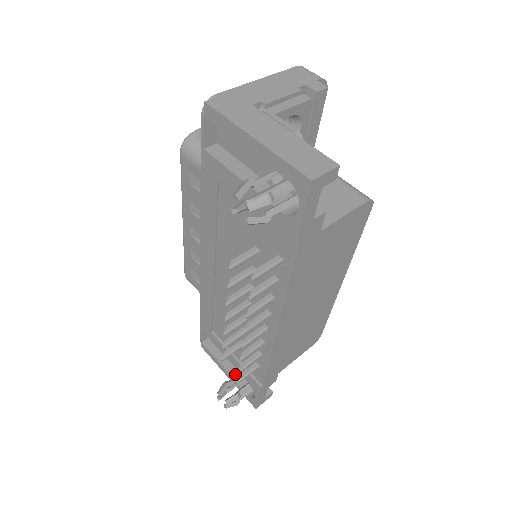
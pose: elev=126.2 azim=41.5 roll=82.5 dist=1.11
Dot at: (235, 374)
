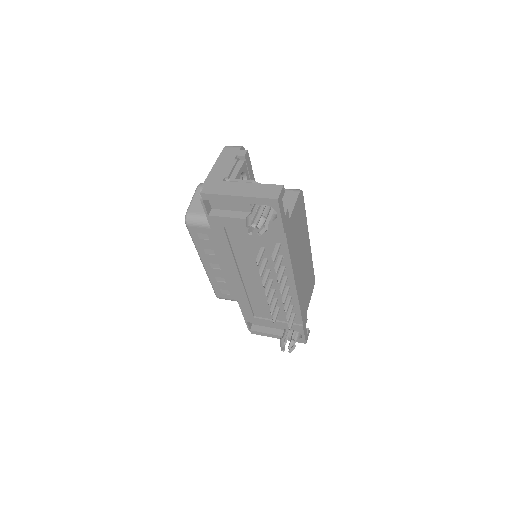
Dot at: (282, 333)
